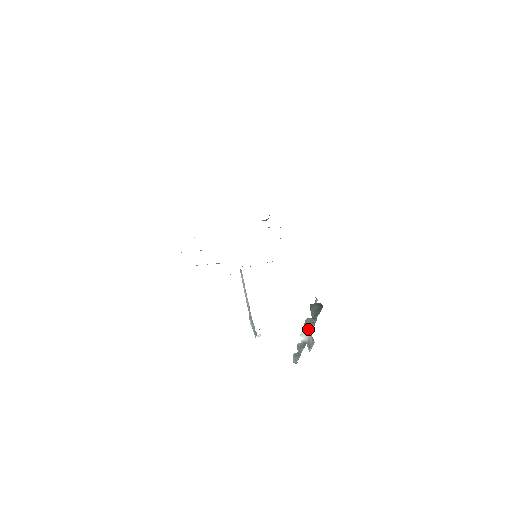
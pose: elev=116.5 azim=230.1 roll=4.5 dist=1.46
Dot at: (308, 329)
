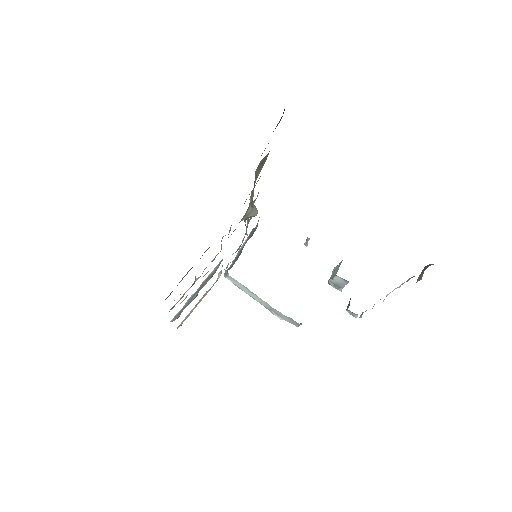
Dot at: occluded
